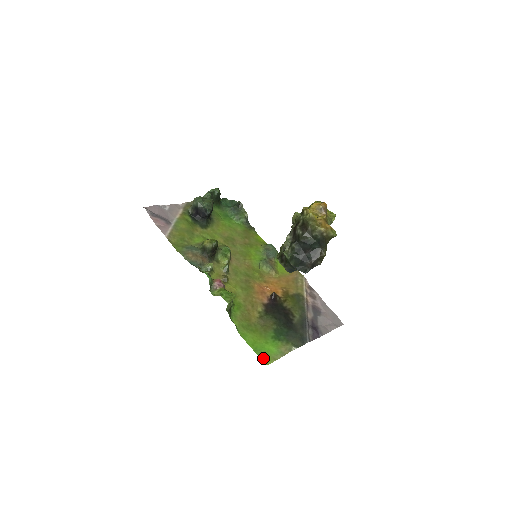
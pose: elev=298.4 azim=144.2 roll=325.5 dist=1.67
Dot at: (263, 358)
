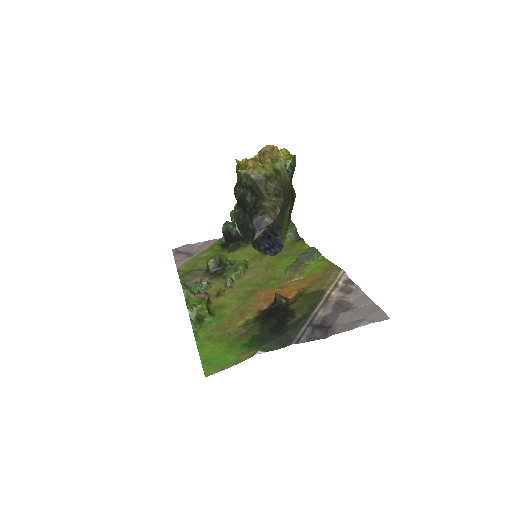
Dot at: (207, 369)
